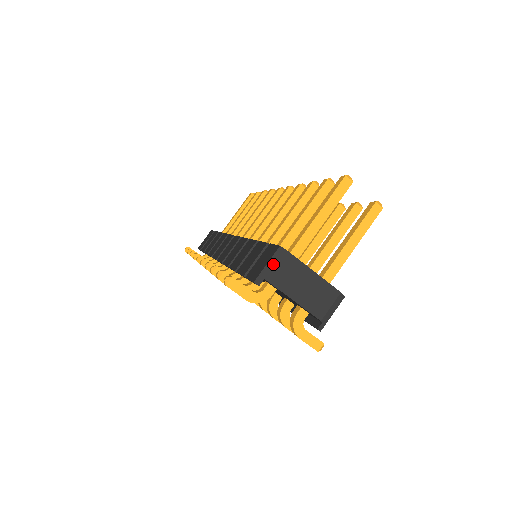
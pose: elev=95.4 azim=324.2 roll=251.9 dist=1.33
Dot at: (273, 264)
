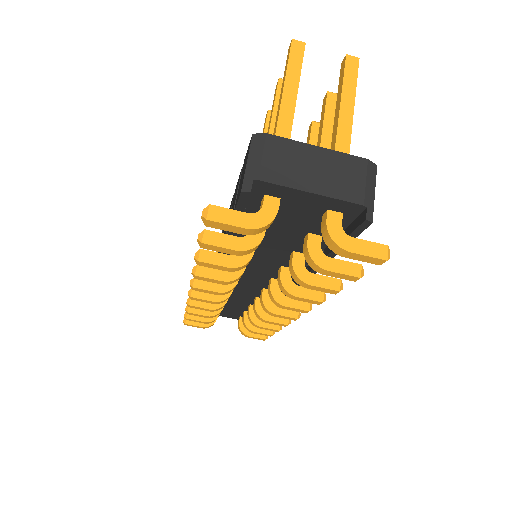
Dot at: (255, 157)
